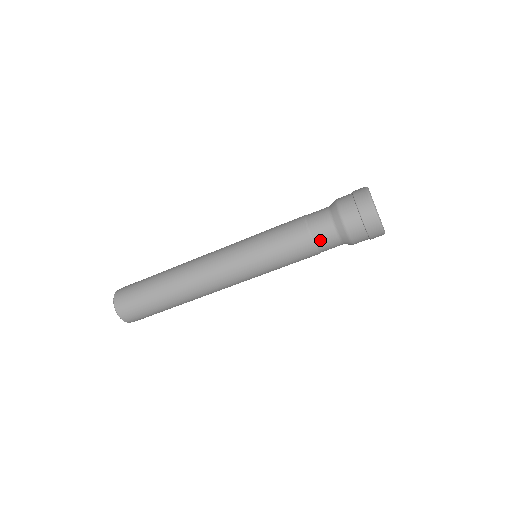
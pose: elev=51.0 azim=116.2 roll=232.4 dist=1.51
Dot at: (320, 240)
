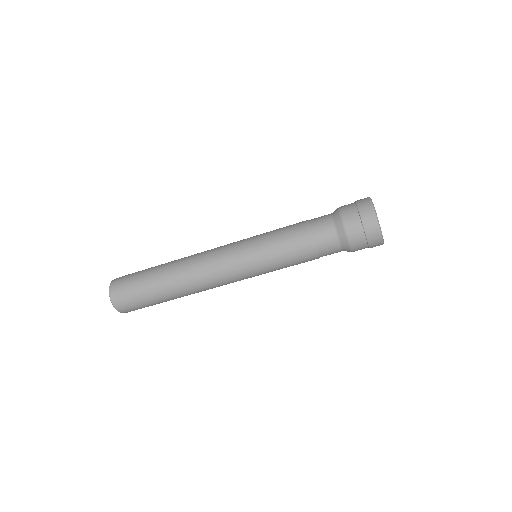
Dot at: (324, 252)
